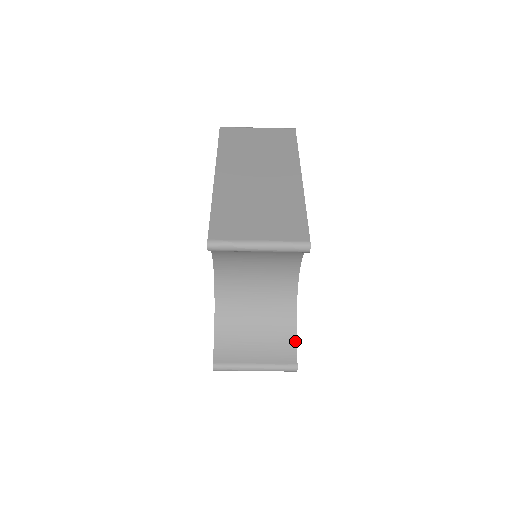
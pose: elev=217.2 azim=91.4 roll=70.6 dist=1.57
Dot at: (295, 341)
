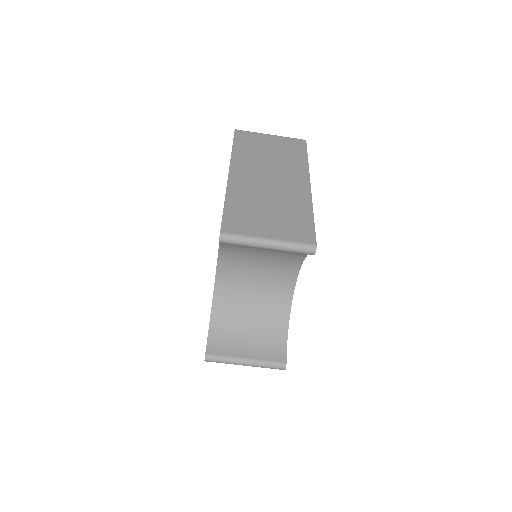
Dot at: (286, 341)
